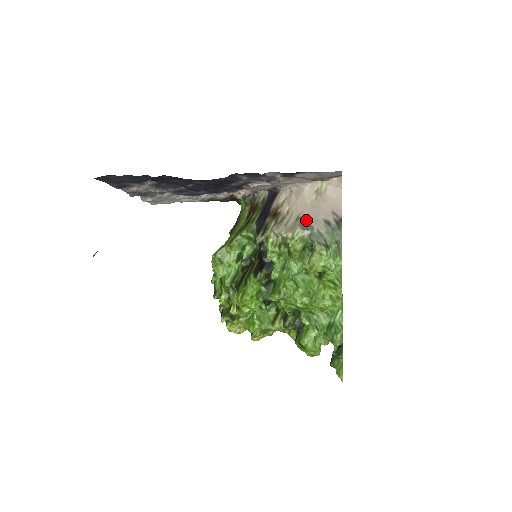
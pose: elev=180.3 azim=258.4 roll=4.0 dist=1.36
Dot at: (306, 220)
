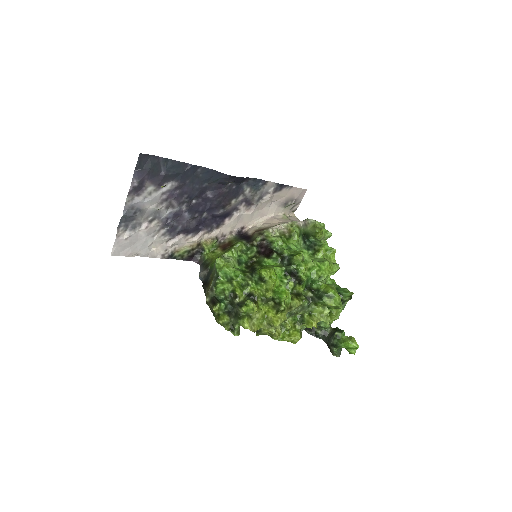
Dot at: occluded
